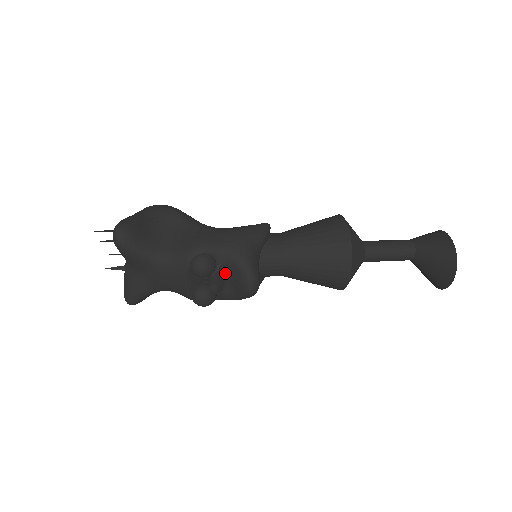
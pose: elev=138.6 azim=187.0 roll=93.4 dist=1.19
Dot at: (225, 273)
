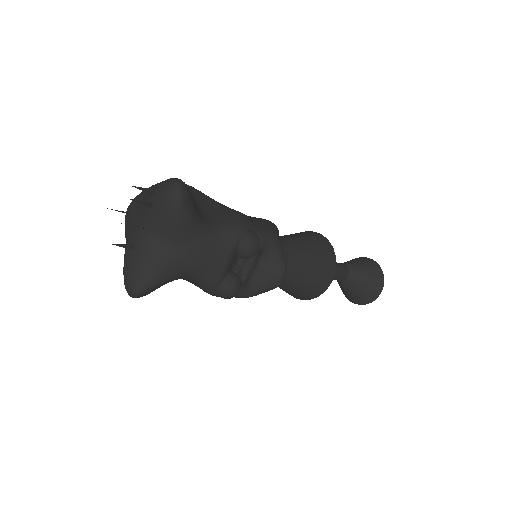
Dot at: (257, 259)
